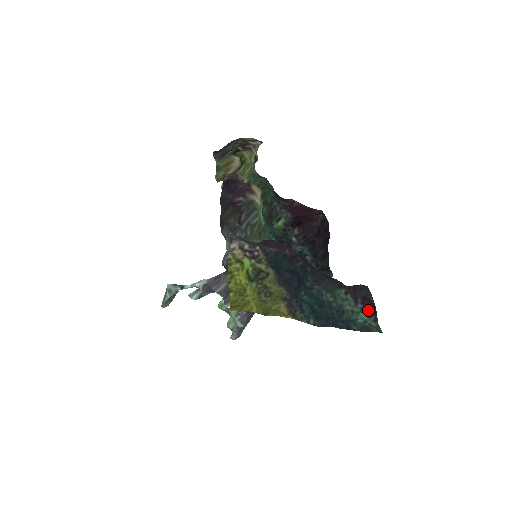
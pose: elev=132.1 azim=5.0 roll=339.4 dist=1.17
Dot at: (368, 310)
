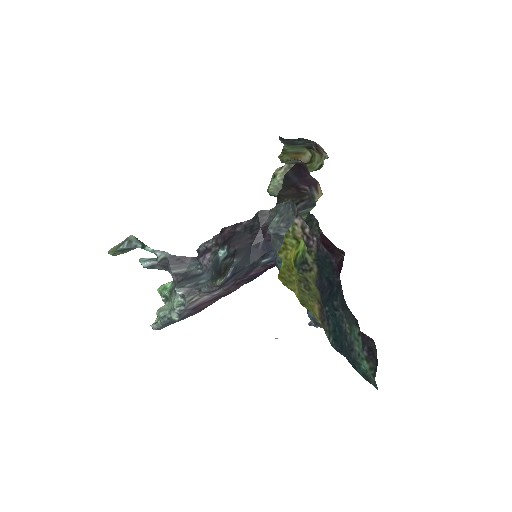
Dot at: (371, 362)
